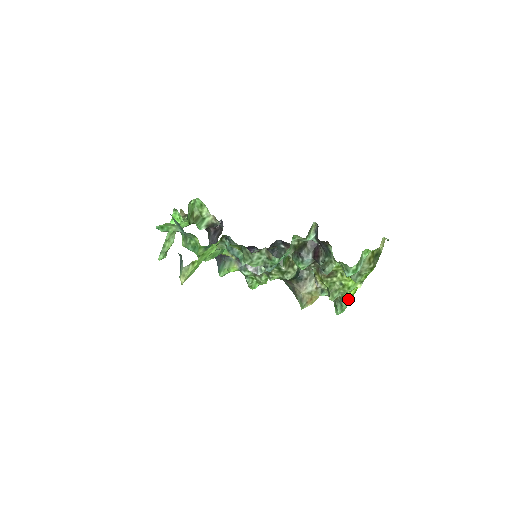
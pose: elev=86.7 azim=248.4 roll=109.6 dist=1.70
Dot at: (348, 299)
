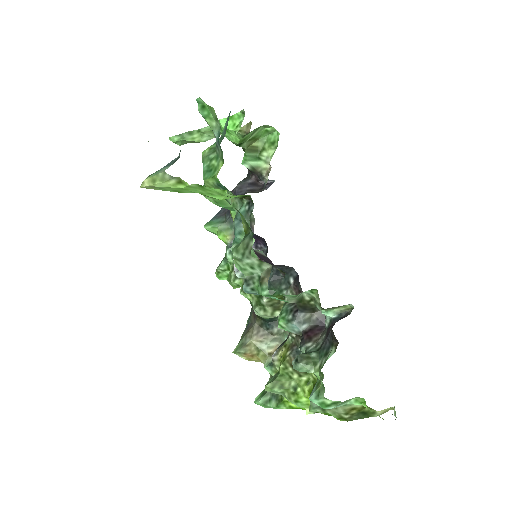
Dot at: (283, 404)
